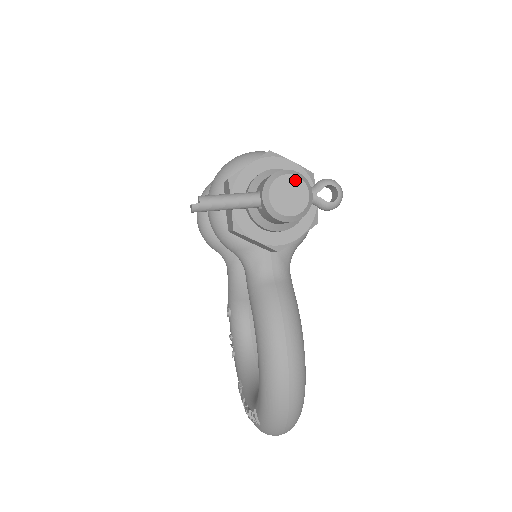
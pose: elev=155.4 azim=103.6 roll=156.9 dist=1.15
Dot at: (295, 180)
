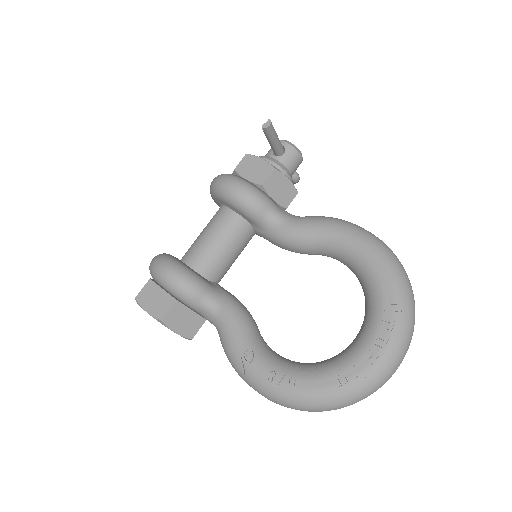
Dot at: occluded
